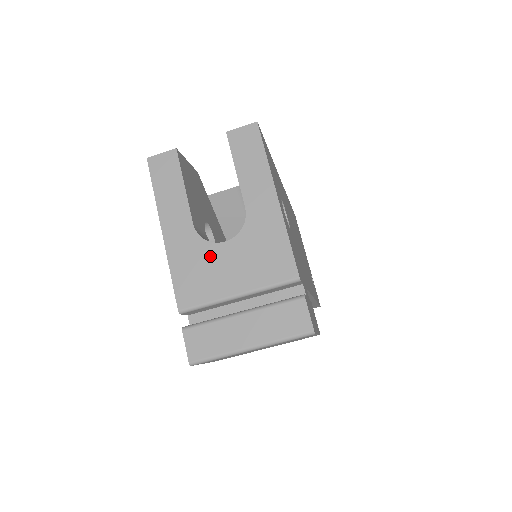
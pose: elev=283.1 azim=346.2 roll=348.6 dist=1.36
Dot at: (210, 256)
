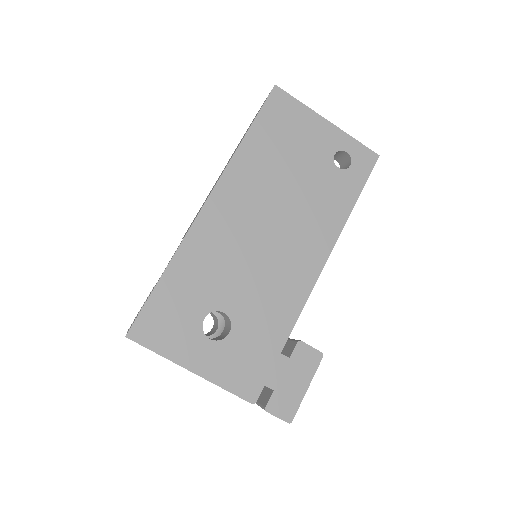
Dot at: occluded
